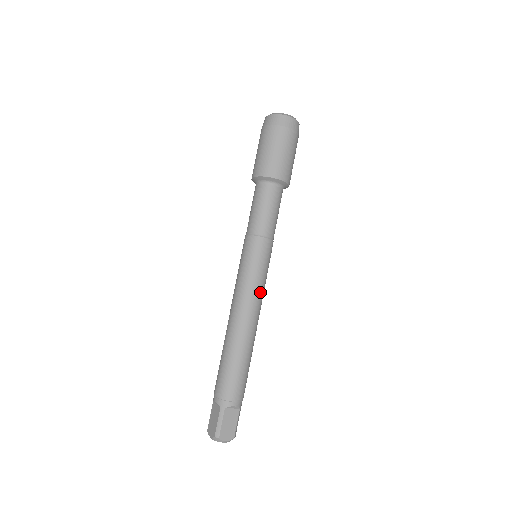
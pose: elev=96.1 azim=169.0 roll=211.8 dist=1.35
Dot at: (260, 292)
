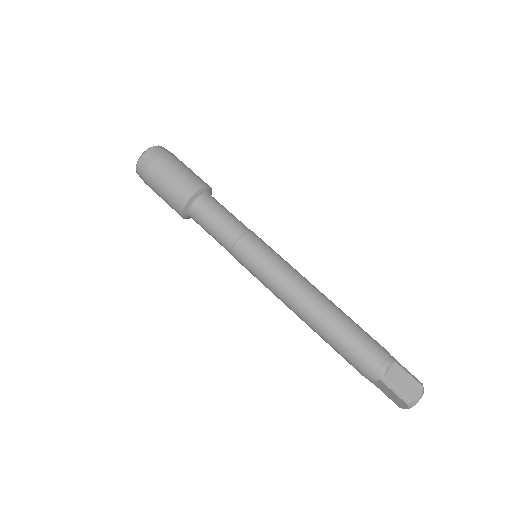
Dot at: (290, 273)
